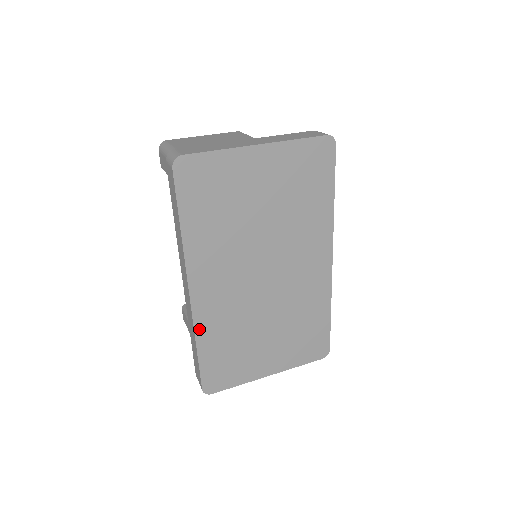
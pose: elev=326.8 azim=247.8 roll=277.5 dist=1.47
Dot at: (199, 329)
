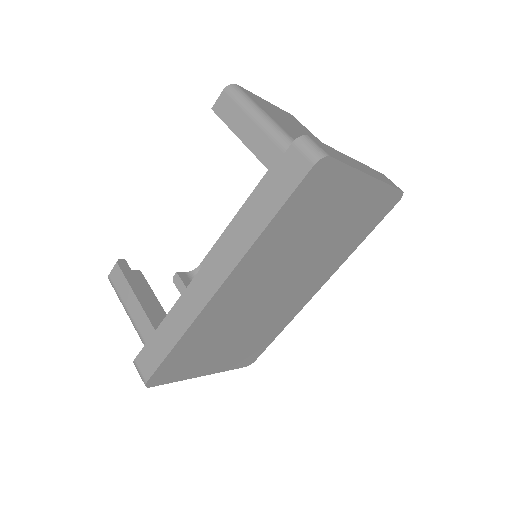
Dot at: (195, 324)
